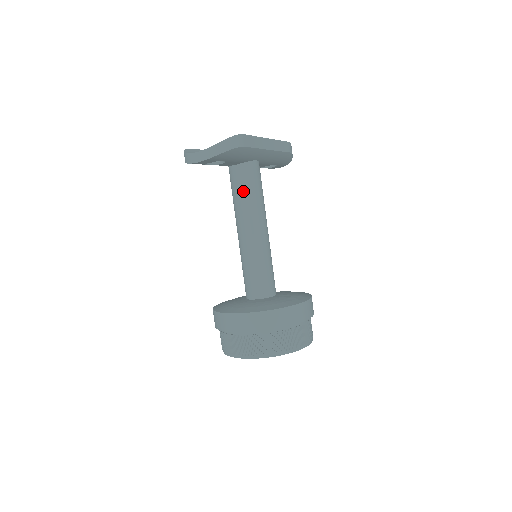
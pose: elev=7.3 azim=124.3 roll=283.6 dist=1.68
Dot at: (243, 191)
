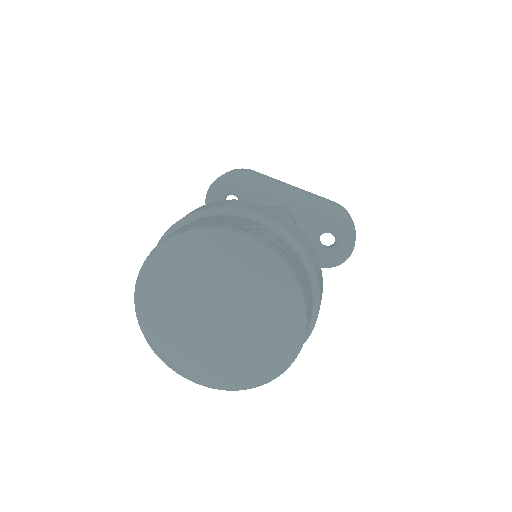
Dot at: occluded
